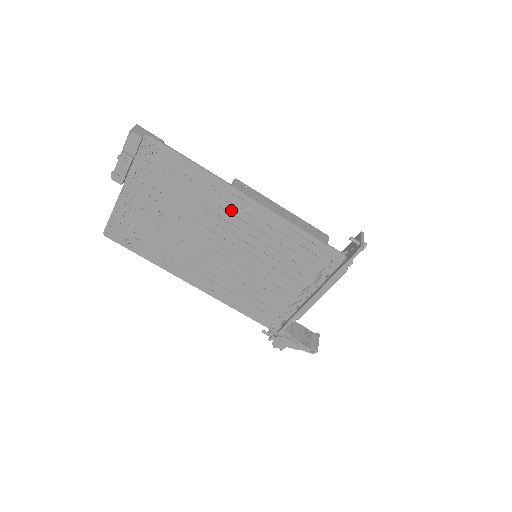
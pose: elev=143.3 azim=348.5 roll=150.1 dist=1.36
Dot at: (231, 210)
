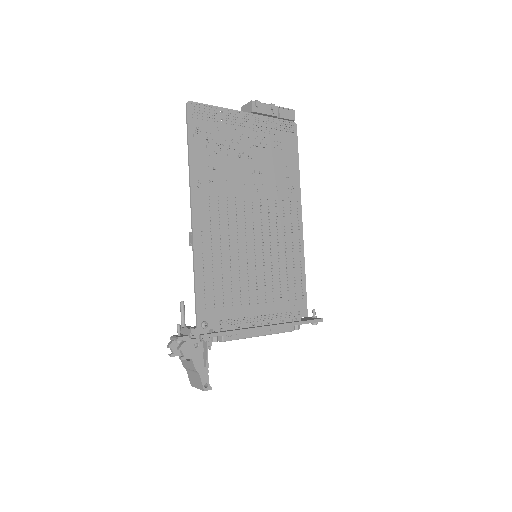
Dot at: (286, 211)
